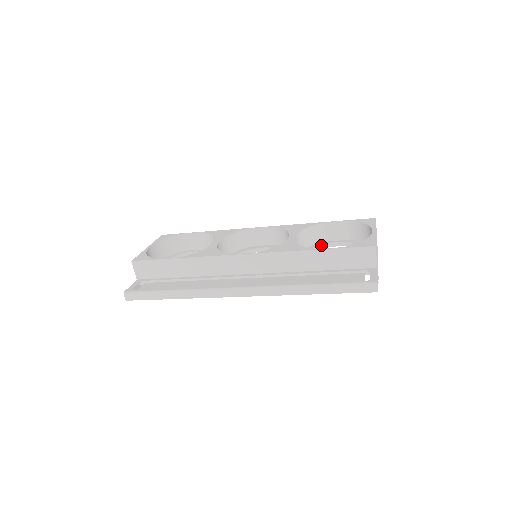
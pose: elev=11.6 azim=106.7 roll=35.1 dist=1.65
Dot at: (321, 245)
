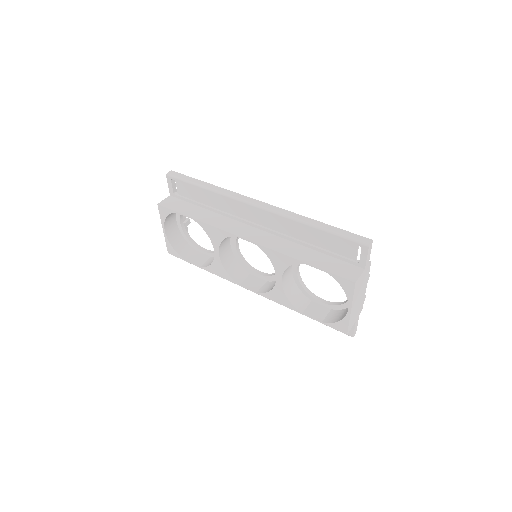
Dot at: occluded
